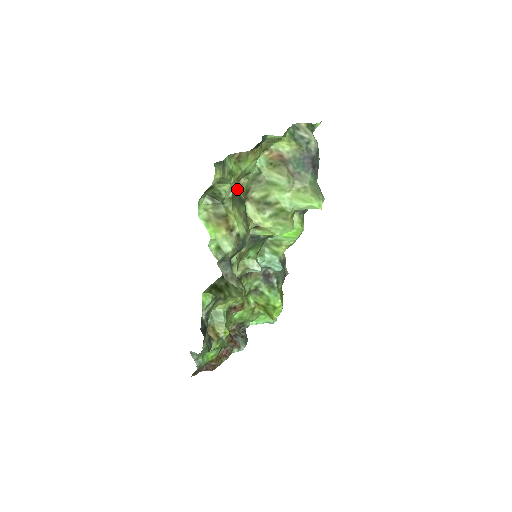
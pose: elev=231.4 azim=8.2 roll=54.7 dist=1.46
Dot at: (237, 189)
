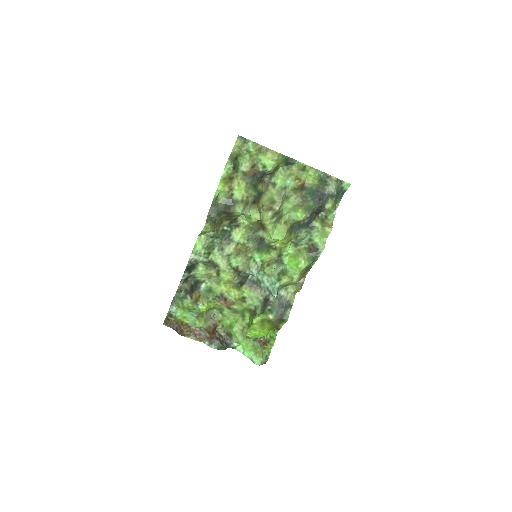
Dot at: (260, 185)
